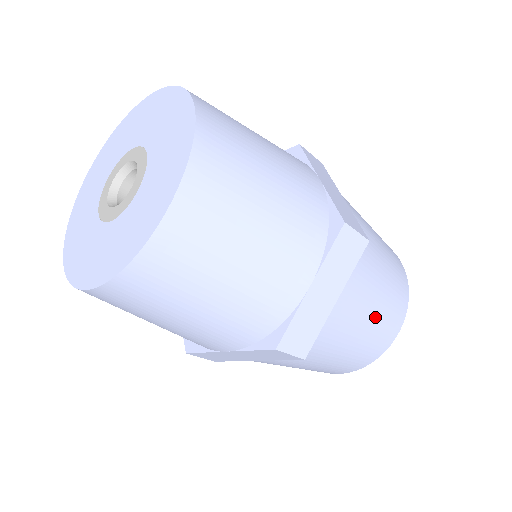
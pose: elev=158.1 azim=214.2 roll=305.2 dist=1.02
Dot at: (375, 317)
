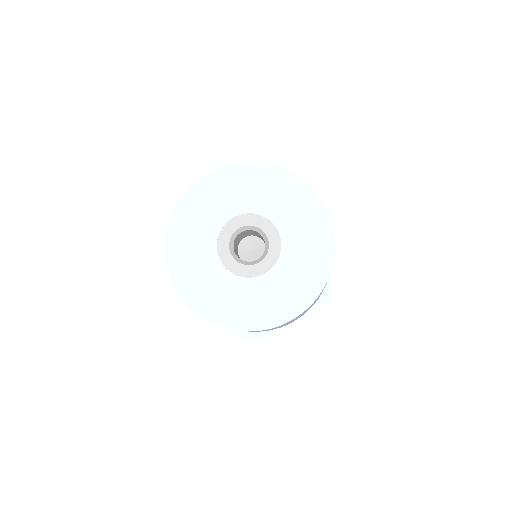
Dot at: occluded
